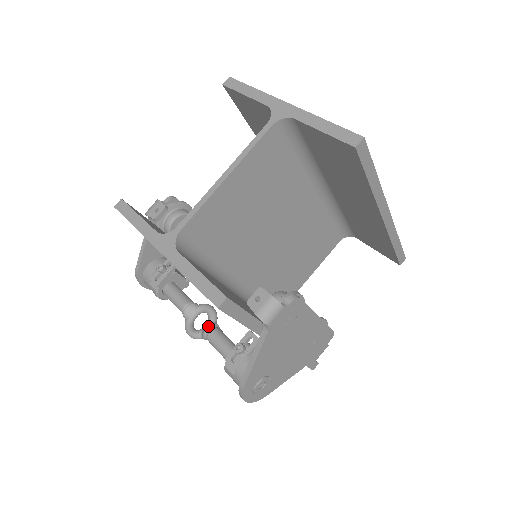
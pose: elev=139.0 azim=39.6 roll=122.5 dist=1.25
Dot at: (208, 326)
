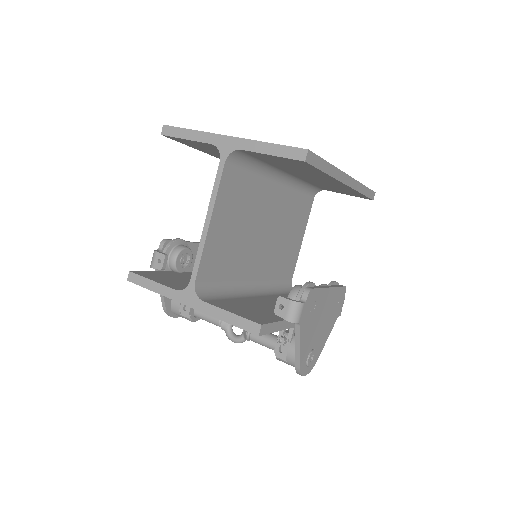
Dot at: occluded
